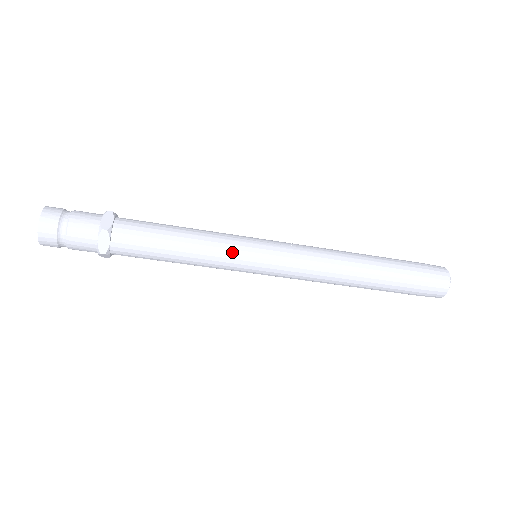
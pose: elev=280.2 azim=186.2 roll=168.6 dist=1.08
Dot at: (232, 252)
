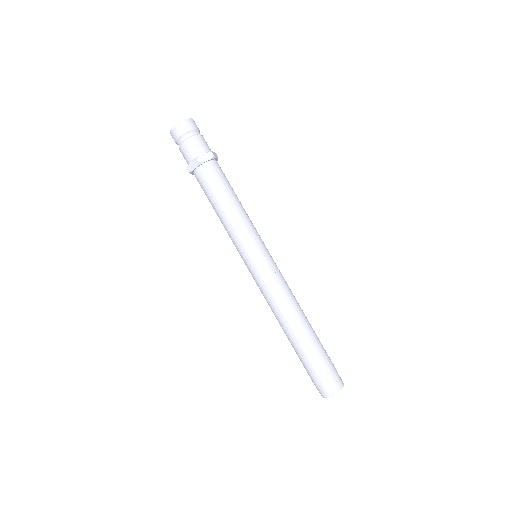
Dot at: (242, 240)
